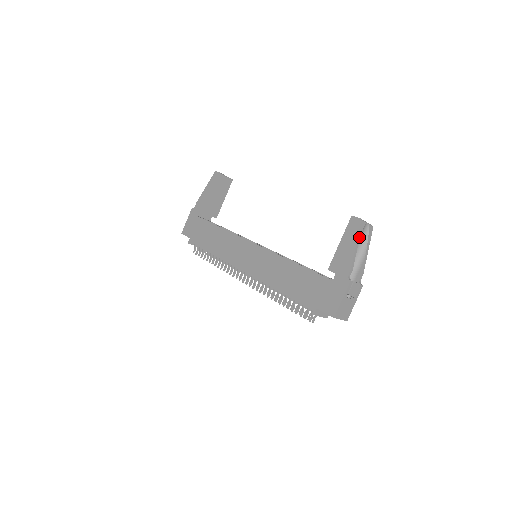
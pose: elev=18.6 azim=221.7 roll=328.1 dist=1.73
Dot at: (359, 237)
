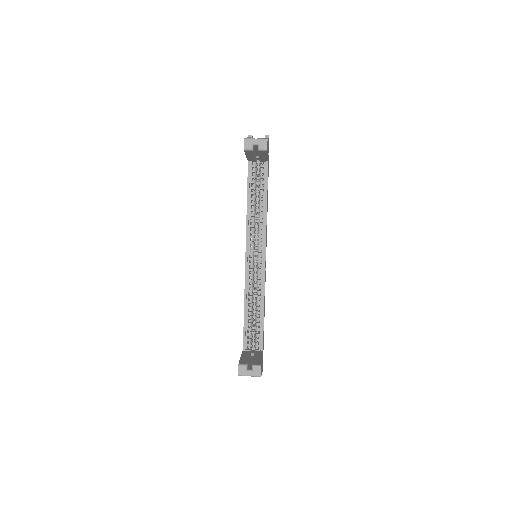
Dot at: occluded
